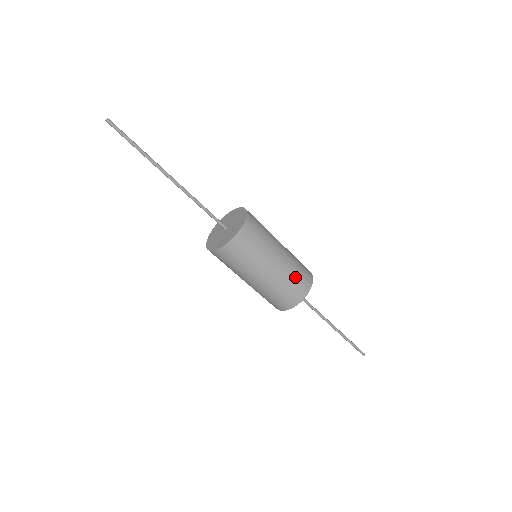
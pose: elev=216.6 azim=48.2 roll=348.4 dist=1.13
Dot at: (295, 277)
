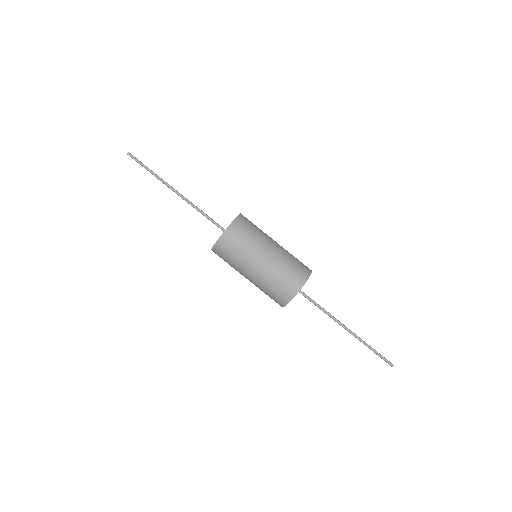
Dot at: (276, 284)
